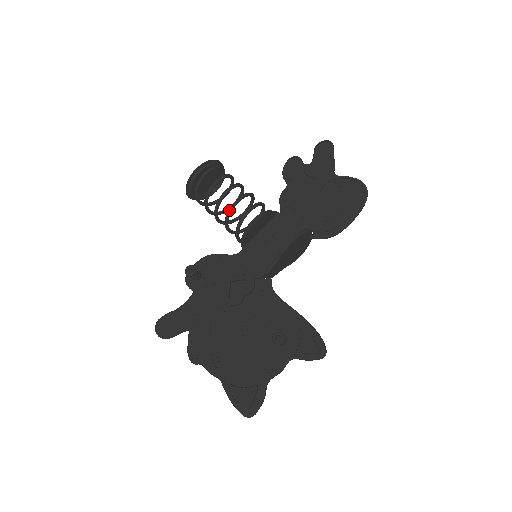
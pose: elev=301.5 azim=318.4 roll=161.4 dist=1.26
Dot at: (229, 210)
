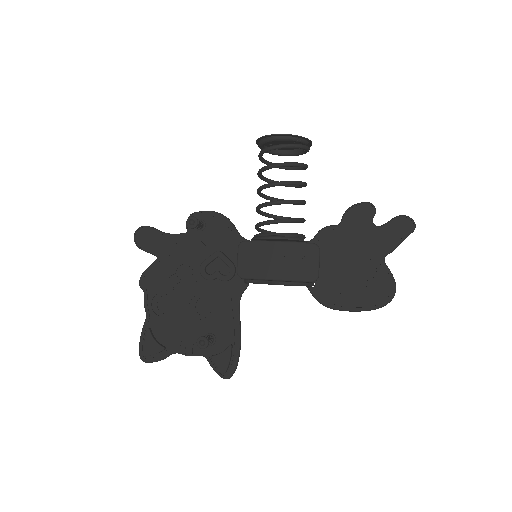
Dot at: (268, 203)
